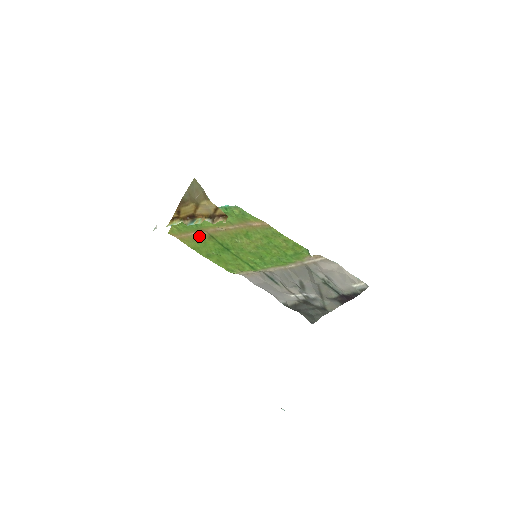
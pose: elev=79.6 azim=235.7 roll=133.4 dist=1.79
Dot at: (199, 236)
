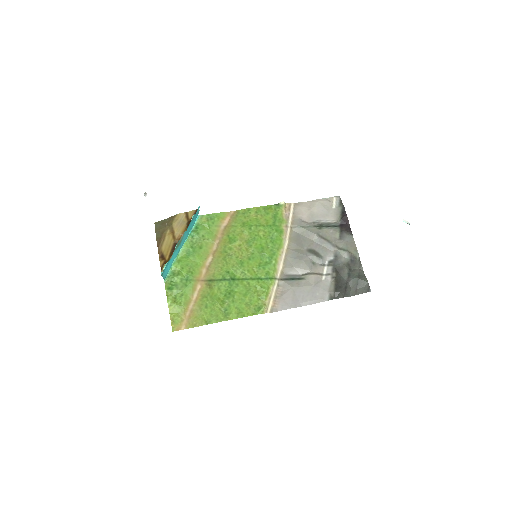
Dot at: (200, 295)
